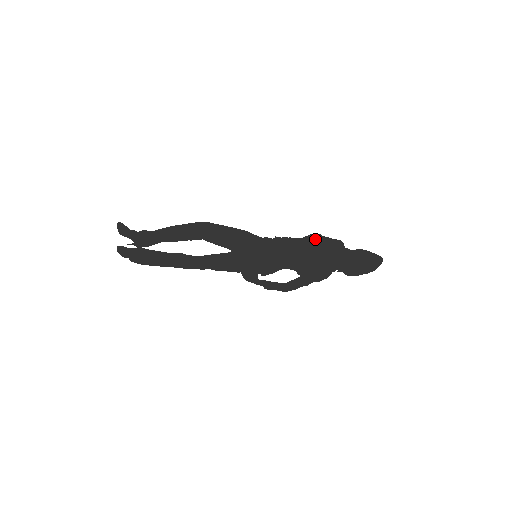
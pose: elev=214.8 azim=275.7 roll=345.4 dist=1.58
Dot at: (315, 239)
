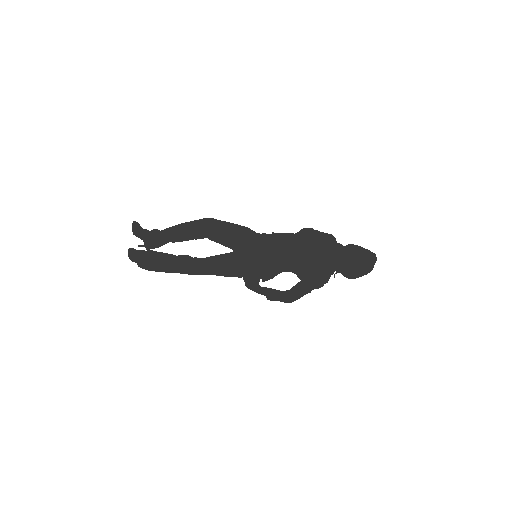
Dot at: (308, 234)
